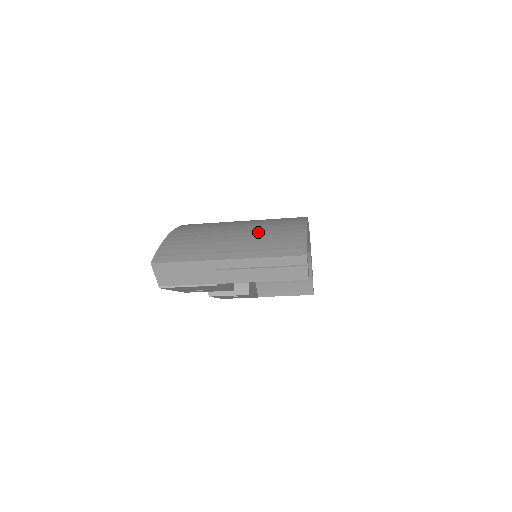
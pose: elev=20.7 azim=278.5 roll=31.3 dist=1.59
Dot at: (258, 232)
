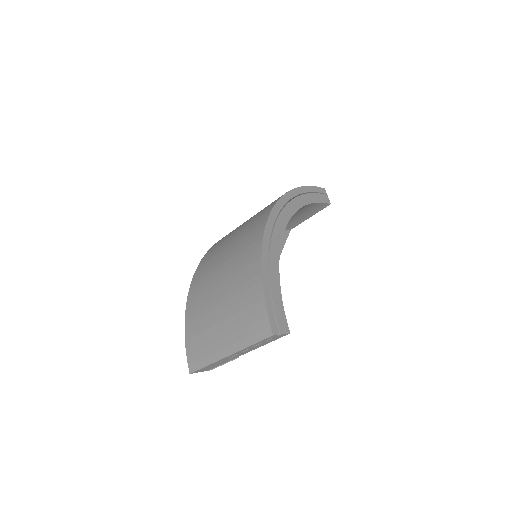
Dot at: (234, 307)
